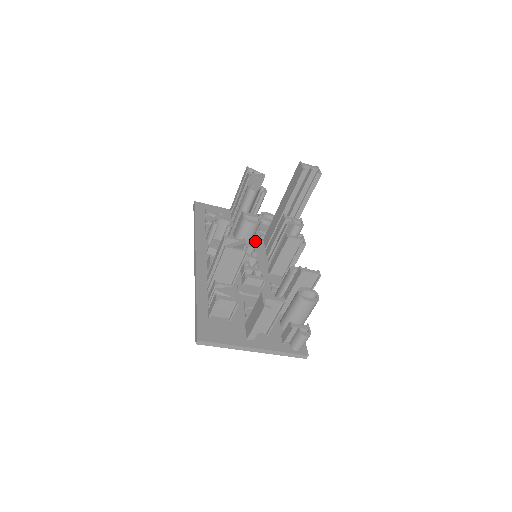
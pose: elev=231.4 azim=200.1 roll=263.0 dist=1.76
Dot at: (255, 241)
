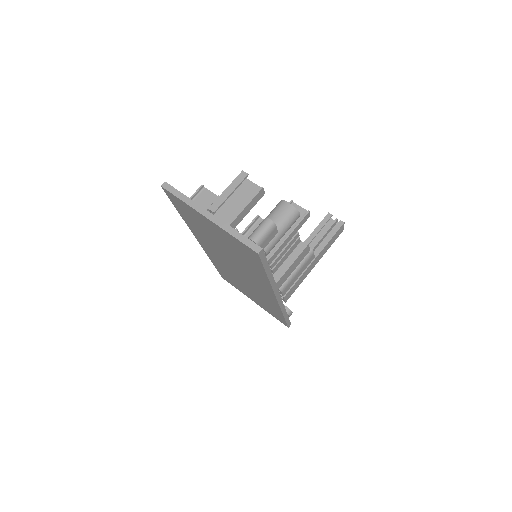
Dot at: occluded
